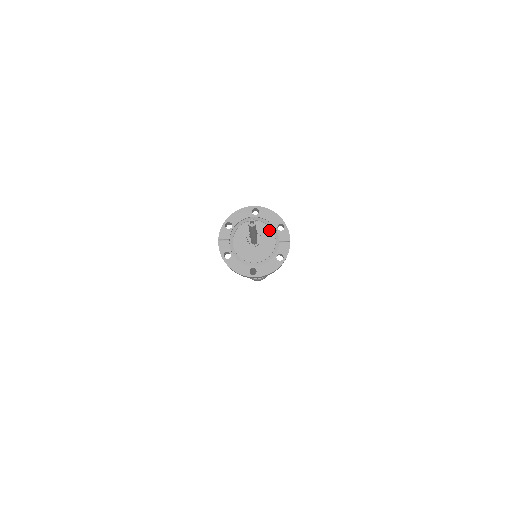
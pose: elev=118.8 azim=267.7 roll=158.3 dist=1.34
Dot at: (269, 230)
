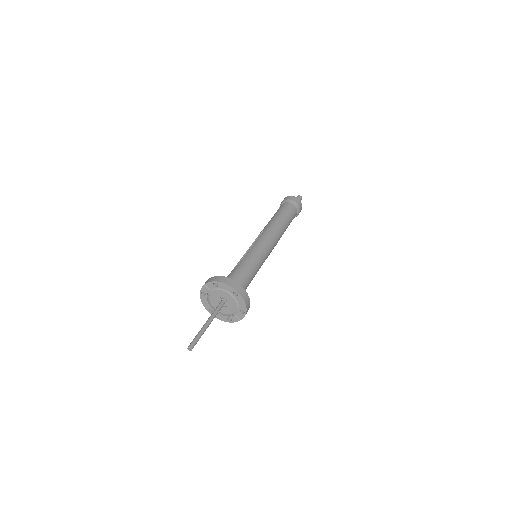
Dot at: (235, 306)
